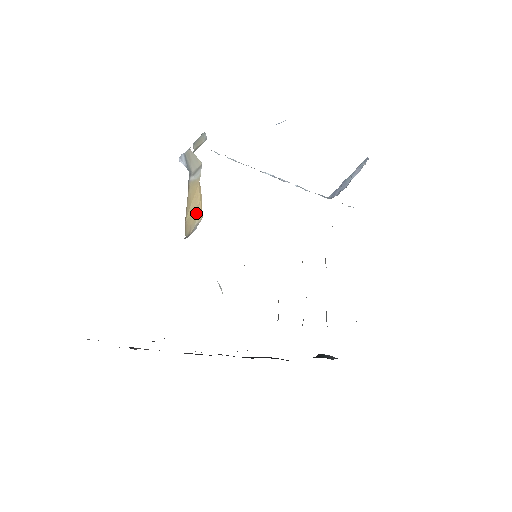
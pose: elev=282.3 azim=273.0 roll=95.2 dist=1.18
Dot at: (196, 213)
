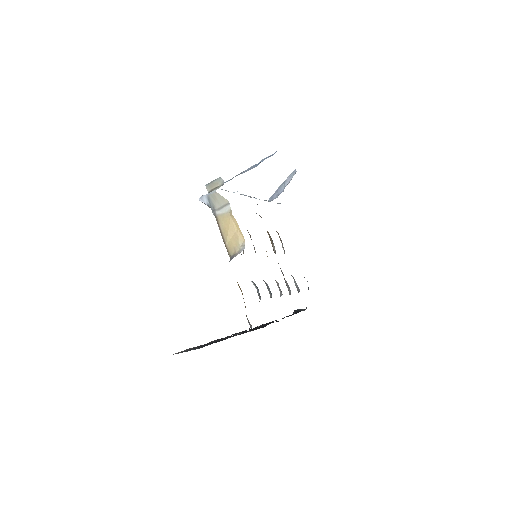
Dot at: (237, 238)
